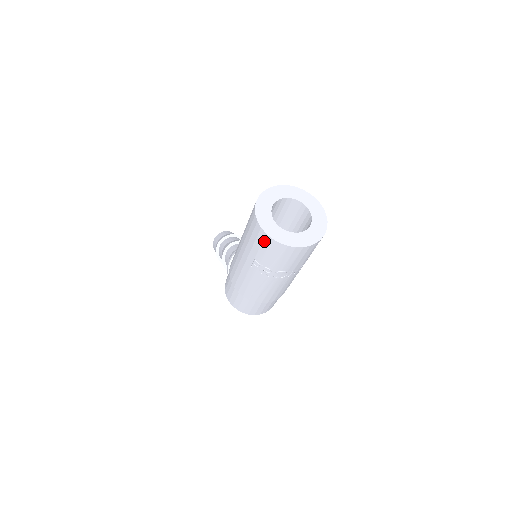
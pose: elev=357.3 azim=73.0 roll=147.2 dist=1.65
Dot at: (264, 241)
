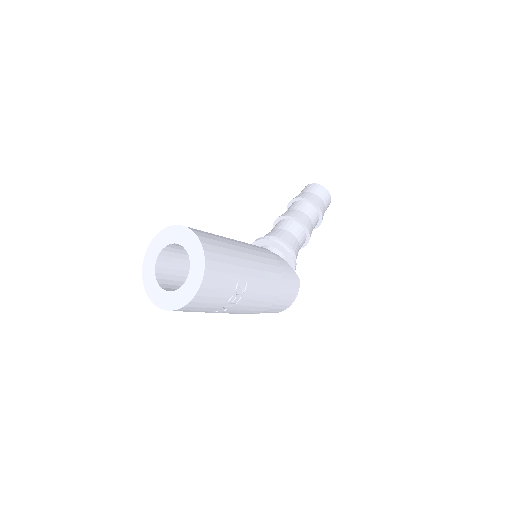
Dot at: occluded
